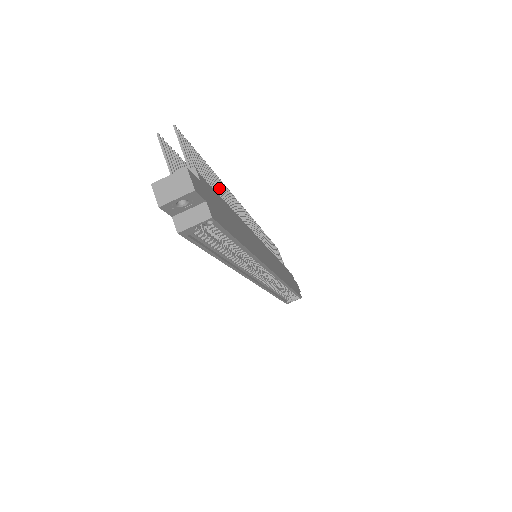
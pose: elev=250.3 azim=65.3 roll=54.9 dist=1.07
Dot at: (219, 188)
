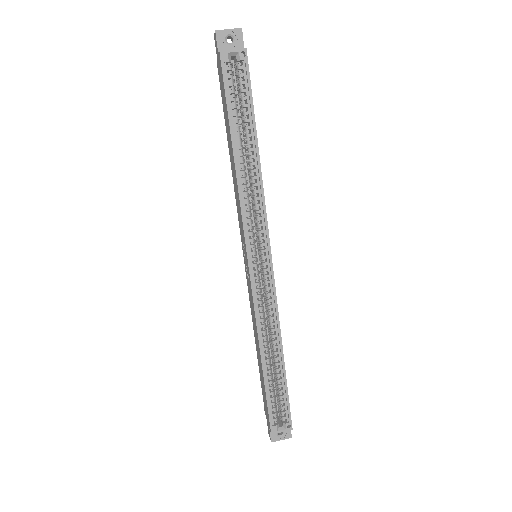
Dot at: occluded
